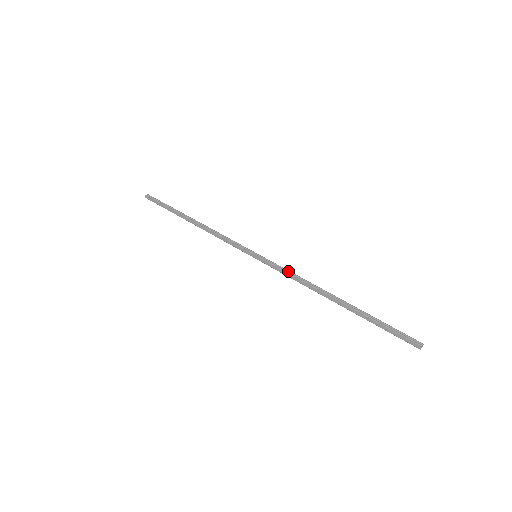
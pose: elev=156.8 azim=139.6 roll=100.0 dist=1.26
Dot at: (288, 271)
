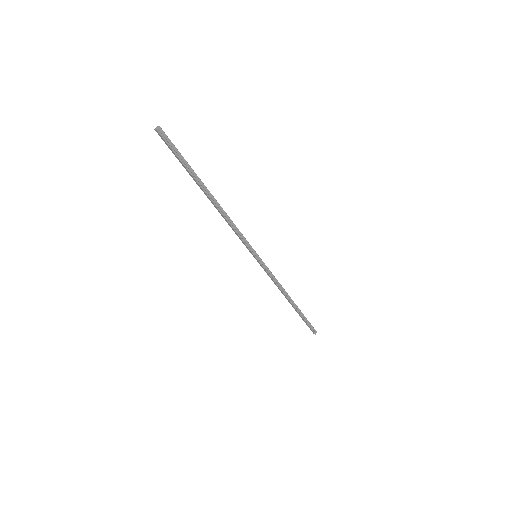
Dot at: (274, 277)
